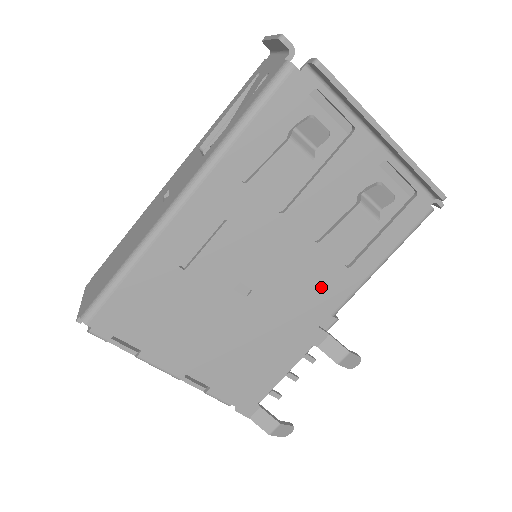
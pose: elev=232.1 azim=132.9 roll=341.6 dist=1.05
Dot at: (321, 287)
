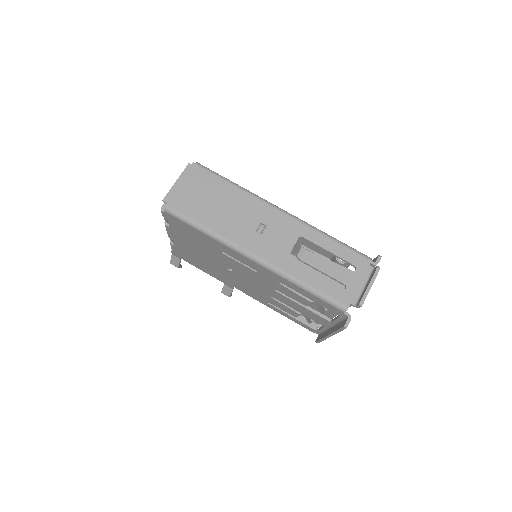
Dot at: (252, 293)
